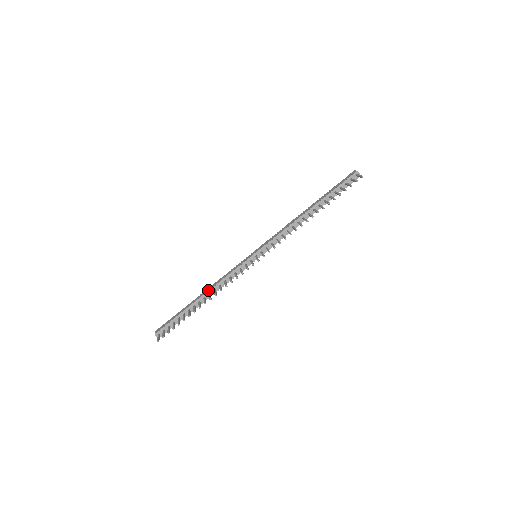
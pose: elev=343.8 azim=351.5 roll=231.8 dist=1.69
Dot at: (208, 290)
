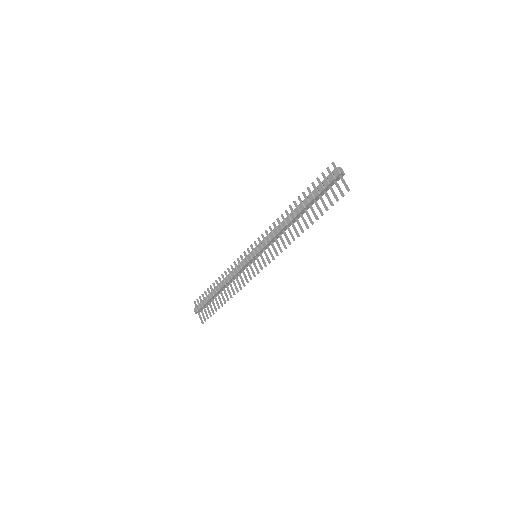
Dot at: (224, 285)
